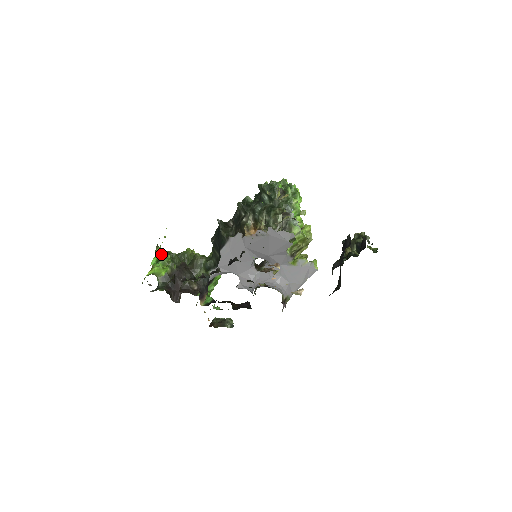
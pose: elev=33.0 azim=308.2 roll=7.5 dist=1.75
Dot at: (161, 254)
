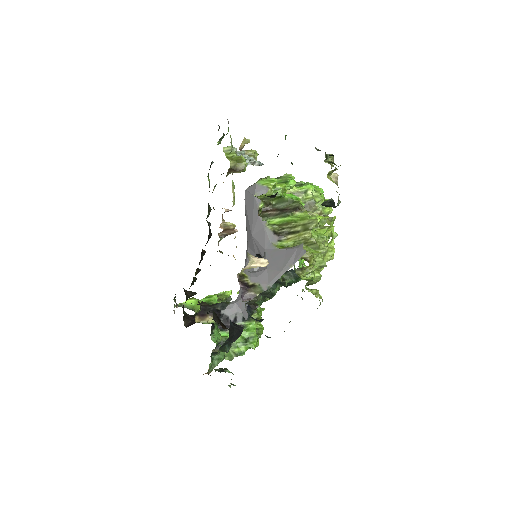
Dot at: (213, 298)
